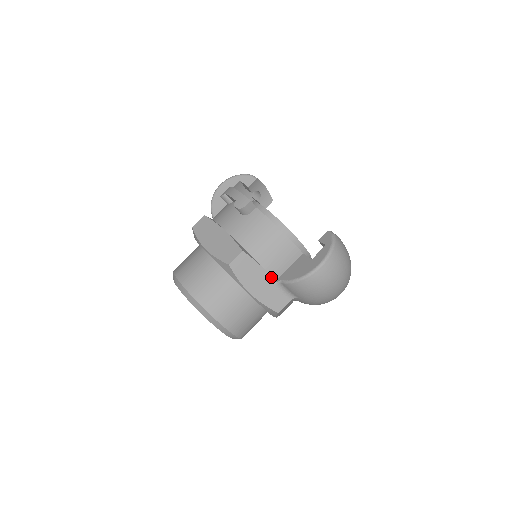
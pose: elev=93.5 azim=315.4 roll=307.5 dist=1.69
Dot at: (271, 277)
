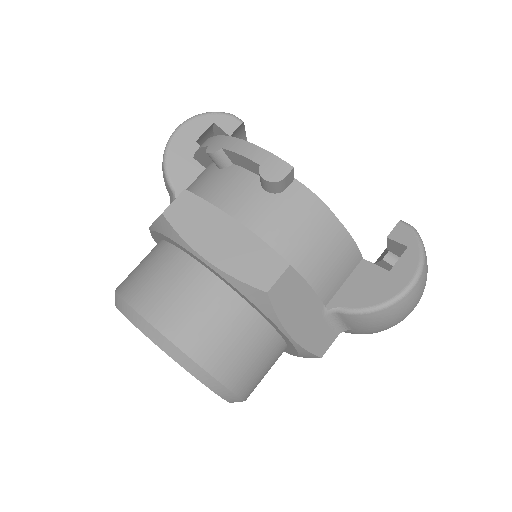
Dot at: (321, 303)
